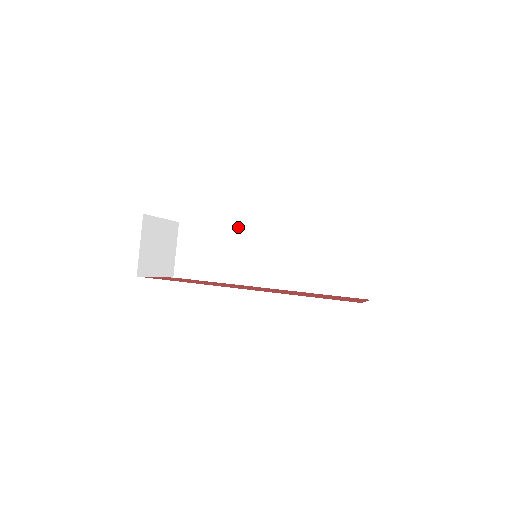
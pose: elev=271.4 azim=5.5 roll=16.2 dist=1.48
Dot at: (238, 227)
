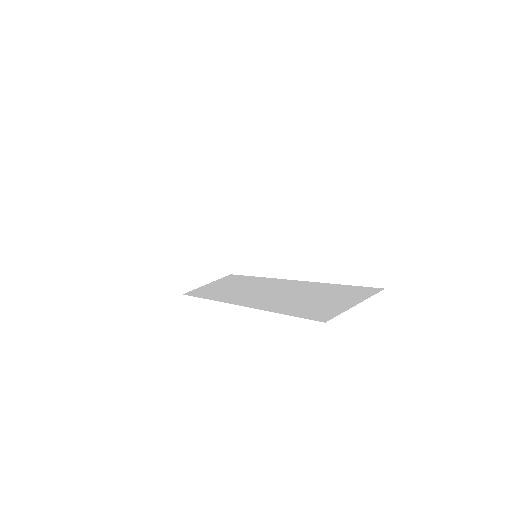
Dot at: (268, 278)
